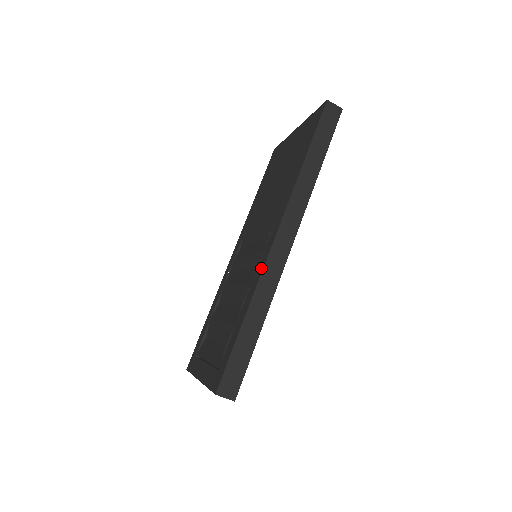
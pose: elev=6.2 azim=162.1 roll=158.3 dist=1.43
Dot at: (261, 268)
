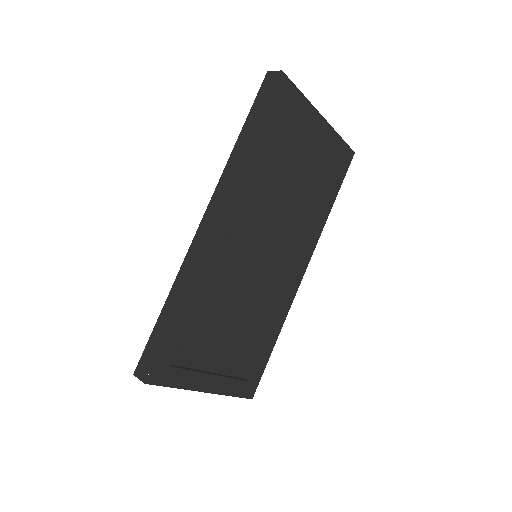
Dot at: occluded
